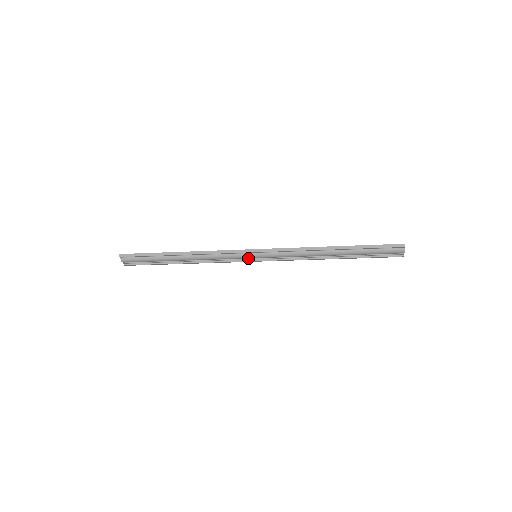
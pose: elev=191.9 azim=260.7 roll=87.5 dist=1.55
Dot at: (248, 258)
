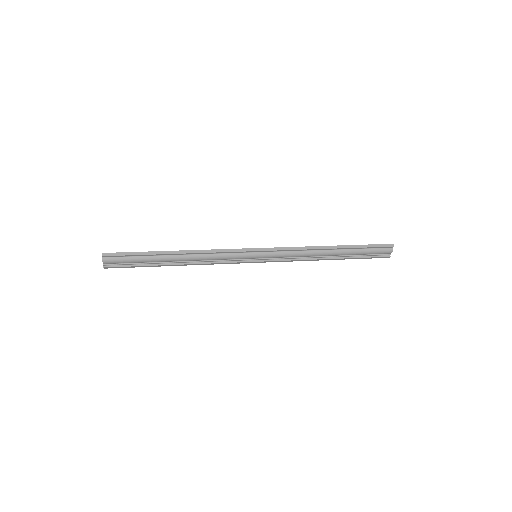
Dot at: (247, 258)
